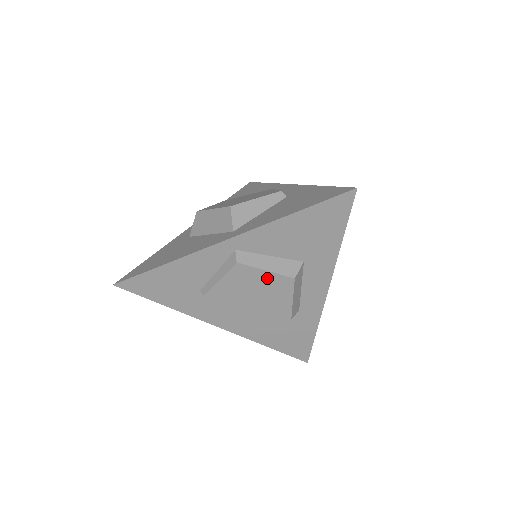
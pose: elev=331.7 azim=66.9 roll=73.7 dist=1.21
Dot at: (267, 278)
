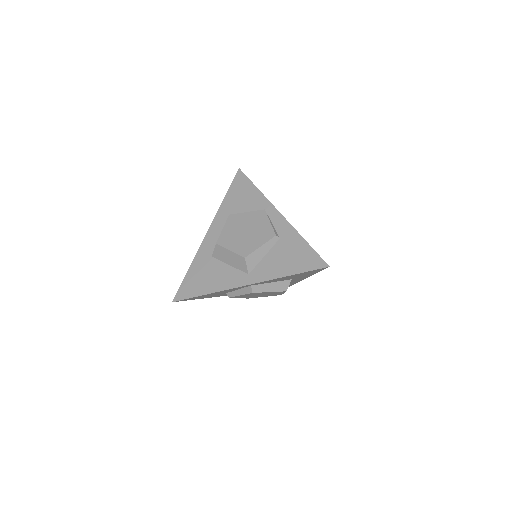
Dot at: occluded
